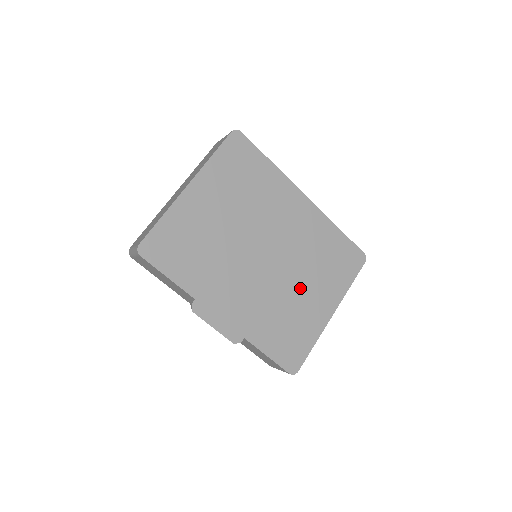
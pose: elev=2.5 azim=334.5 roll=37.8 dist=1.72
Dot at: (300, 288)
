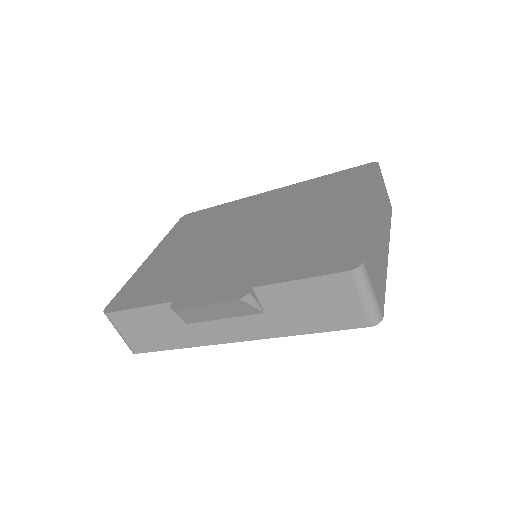
Dot at: (306, 221)
